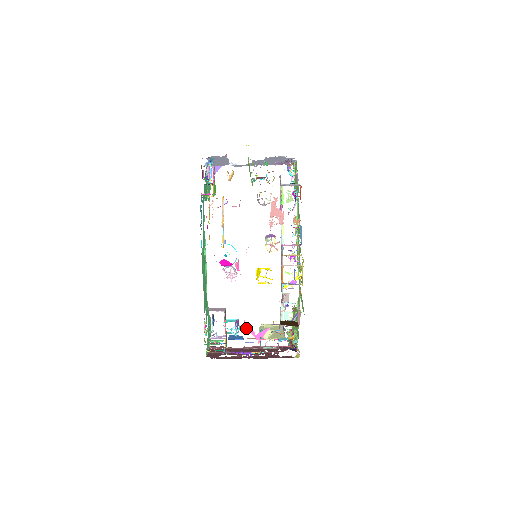
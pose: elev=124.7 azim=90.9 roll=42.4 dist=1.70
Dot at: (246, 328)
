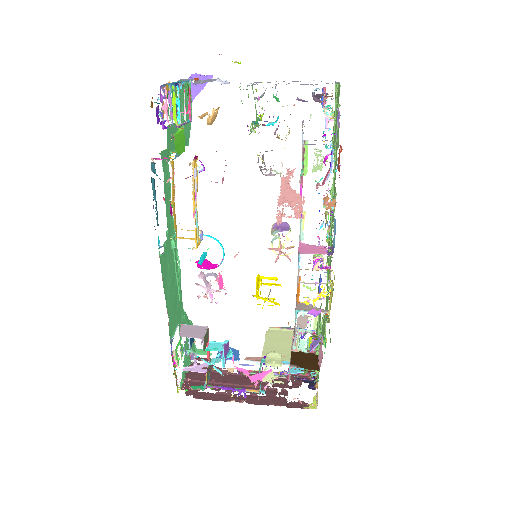
Dot at: occluded
